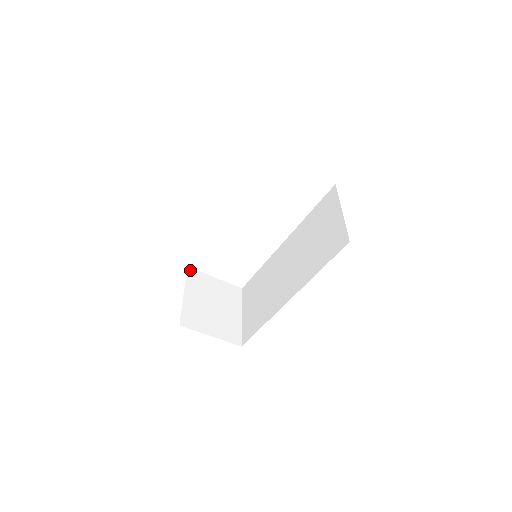
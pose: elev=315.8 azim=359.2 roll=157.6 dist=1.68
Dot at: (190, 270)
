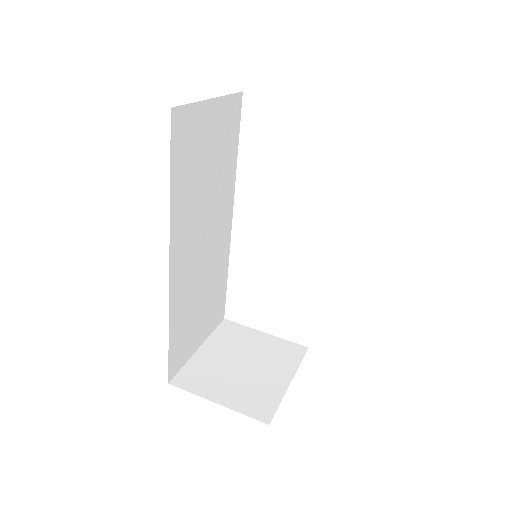
Dot at: (226, 322)
